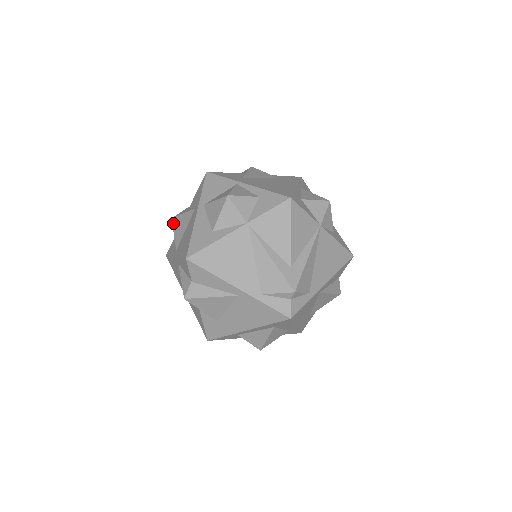
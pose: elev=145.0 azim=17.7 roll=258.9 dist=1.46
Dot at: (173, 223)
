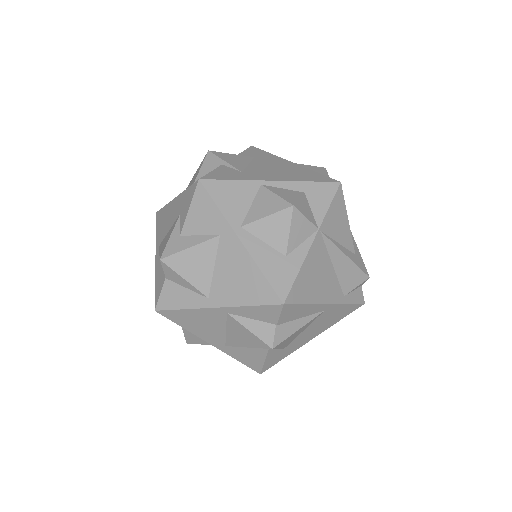
Dot at: (172, 265)
